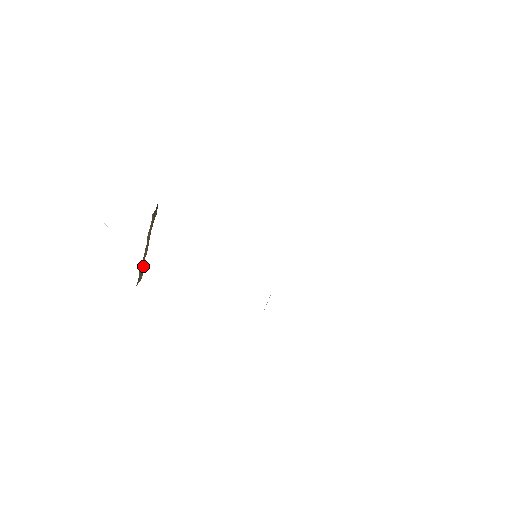
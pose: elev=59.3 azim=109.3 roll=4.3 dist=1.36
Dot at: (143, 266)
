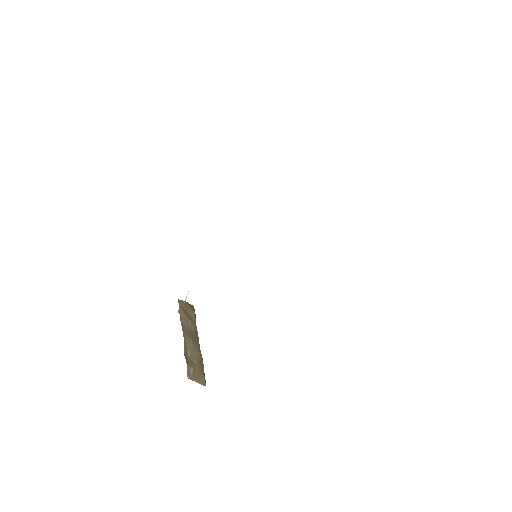
Dot at: (202, 368)
